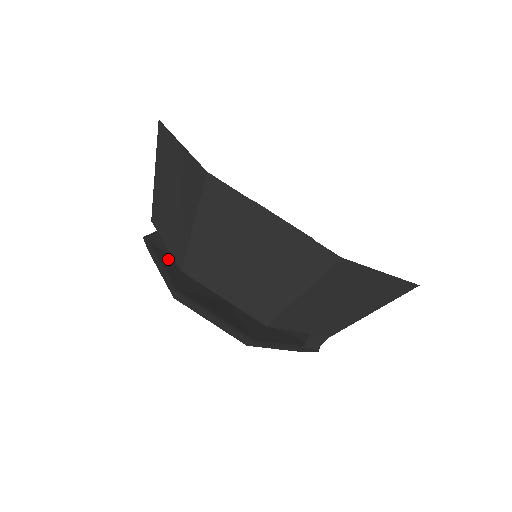
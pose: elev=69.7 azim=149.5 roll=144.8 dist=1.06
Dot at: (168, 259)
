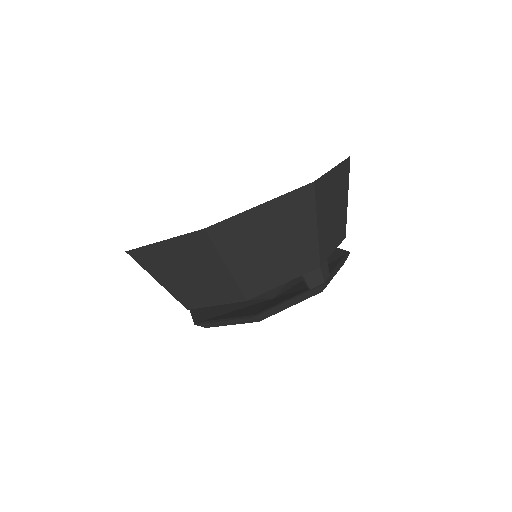
Dot at: occluded
